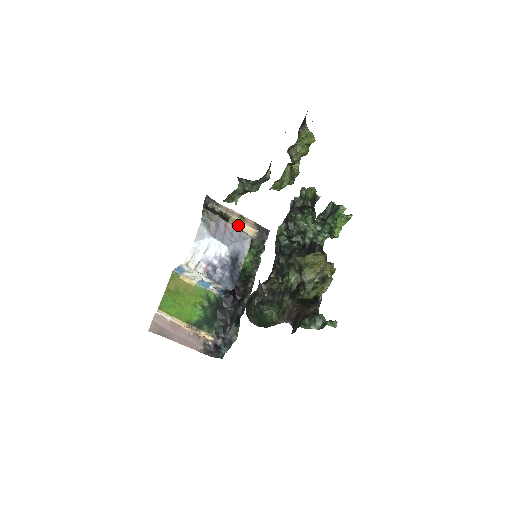
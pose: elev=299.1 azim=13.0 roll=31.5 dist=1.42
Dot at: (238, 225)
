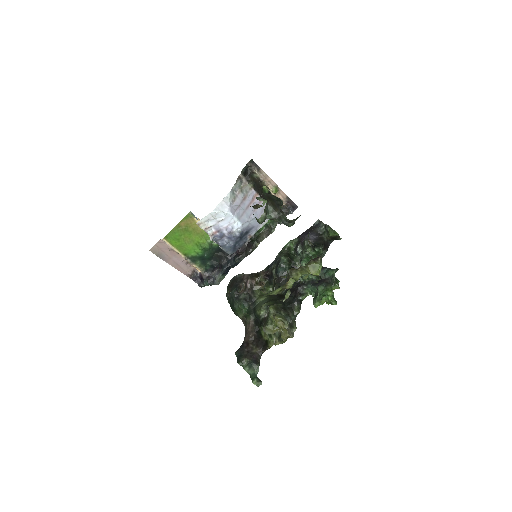
Dot at: occluded
